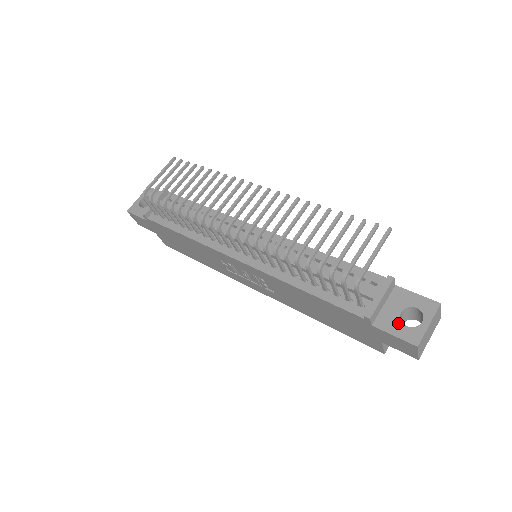
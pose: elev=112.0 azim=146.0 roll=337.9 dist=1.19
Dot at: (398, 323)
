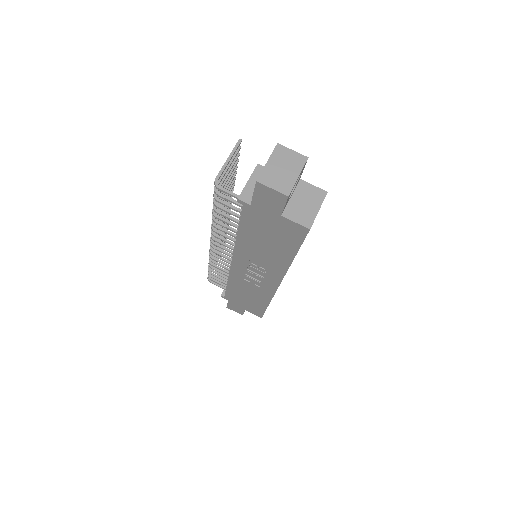
Dot at: occluded
